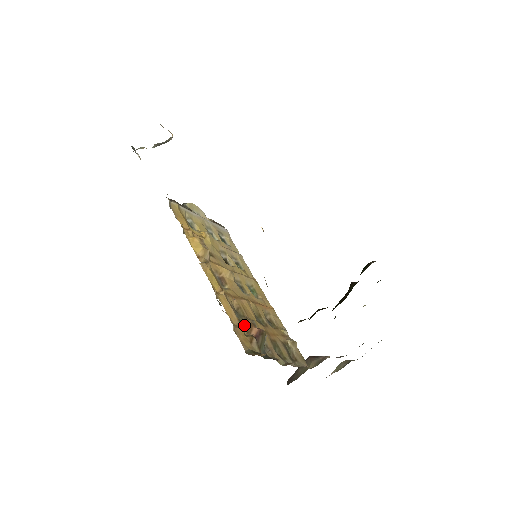
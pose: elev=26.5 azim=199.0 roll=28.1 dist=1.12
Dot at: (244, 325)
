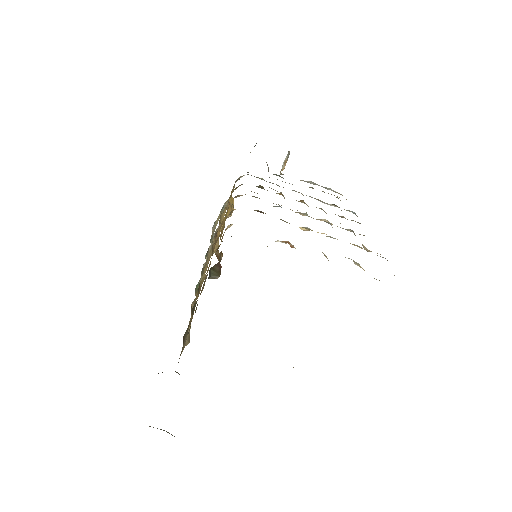
Dot at: (218, 250)
